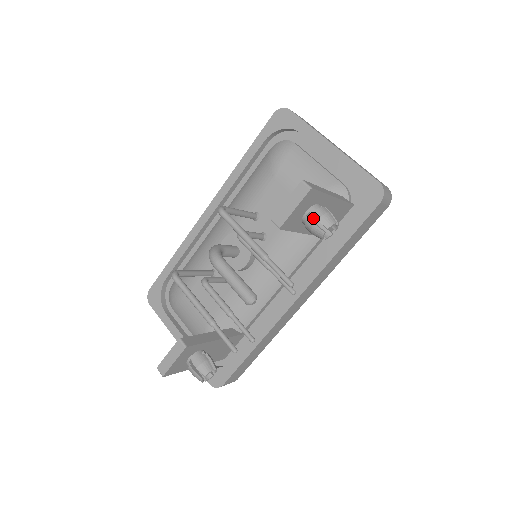
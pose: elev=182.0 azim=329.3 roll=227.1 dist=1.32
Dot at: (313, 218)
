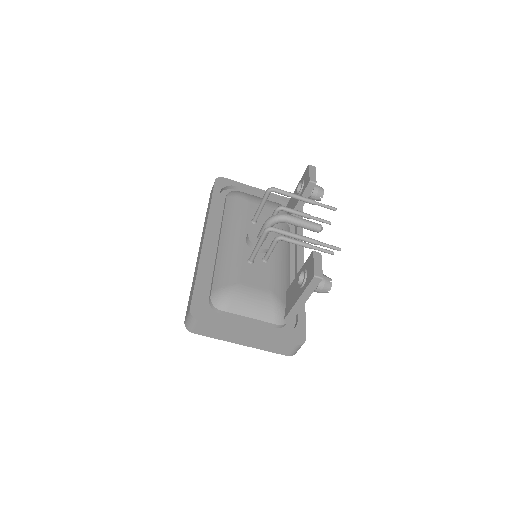
Dot at: occluded
